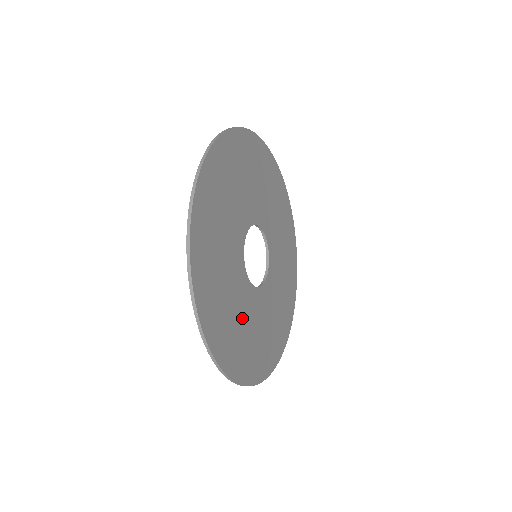
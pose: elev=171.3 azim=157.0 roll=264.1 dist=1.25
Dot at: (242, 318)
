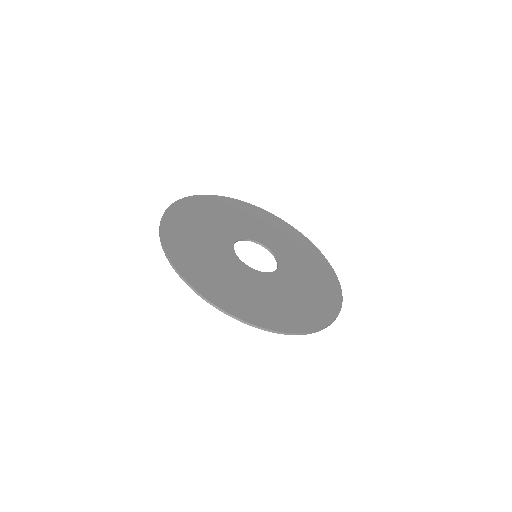
Dot at: (262, 293)
